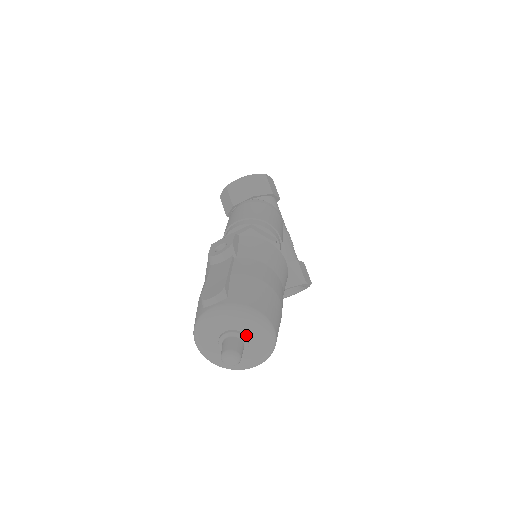
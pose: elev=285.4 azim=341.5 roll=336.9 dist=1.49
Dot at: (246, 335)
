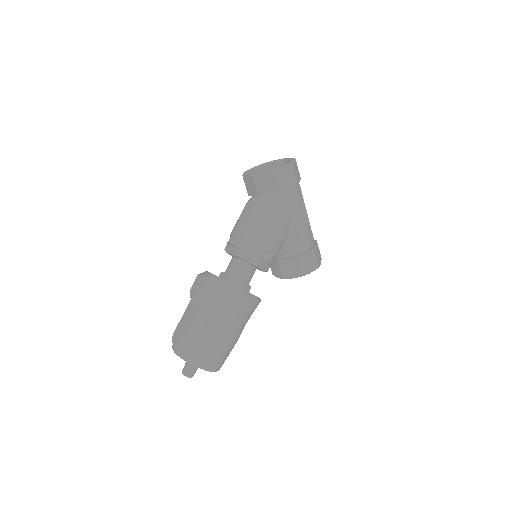
Dot at: occluded
